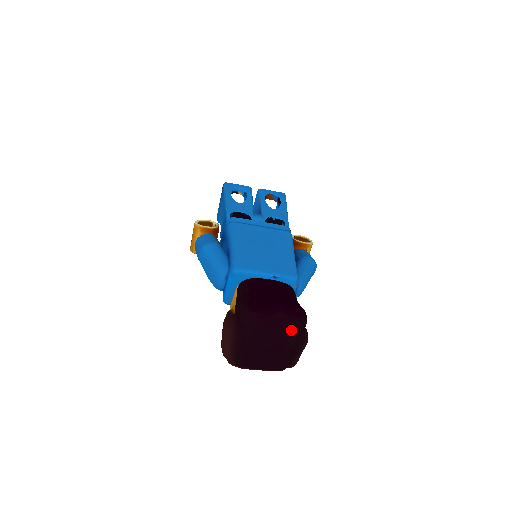
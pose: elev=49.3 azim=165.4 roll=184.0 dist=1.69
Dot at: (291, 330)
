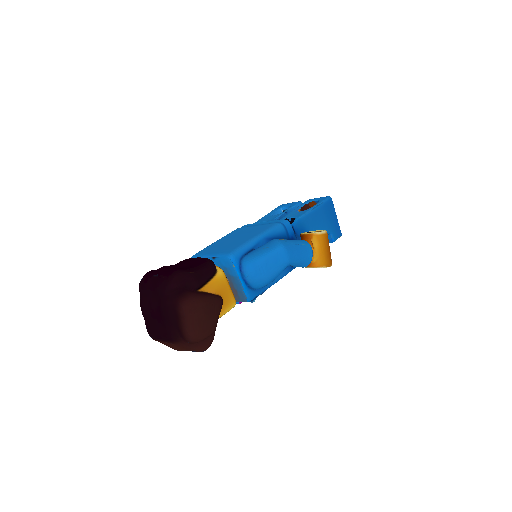
Dot at: (159, 289)
